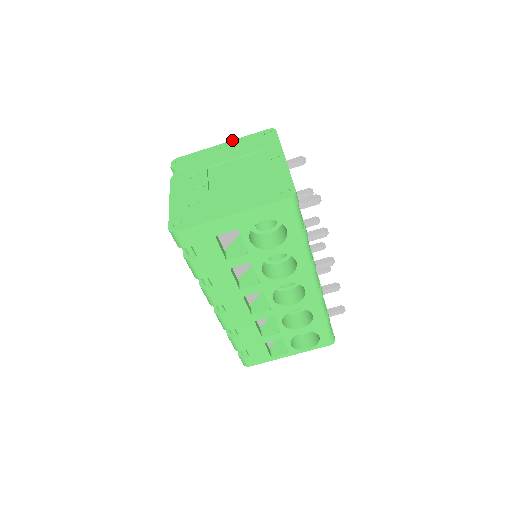
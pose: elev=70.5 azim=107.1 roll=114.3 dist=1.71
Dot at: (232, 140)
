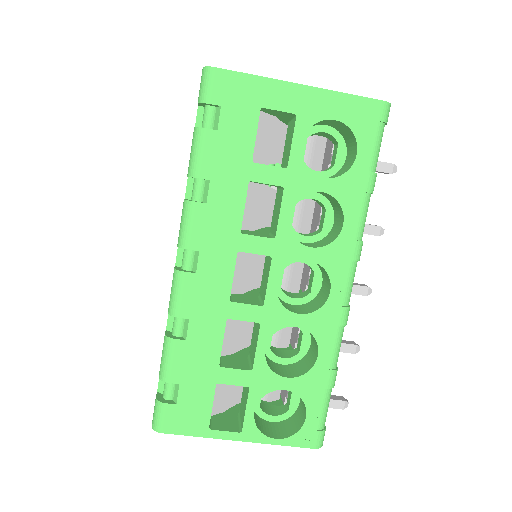
Dot at: occluded
